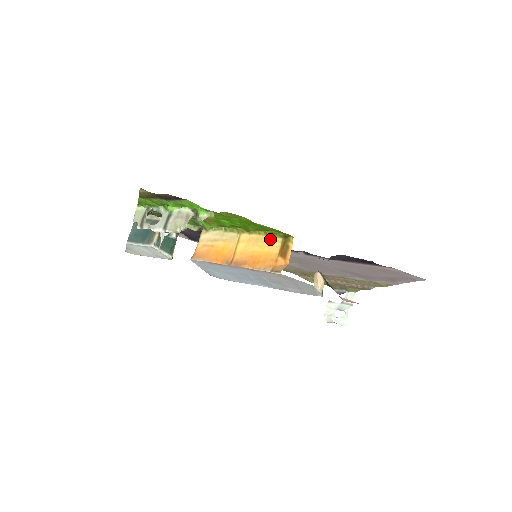
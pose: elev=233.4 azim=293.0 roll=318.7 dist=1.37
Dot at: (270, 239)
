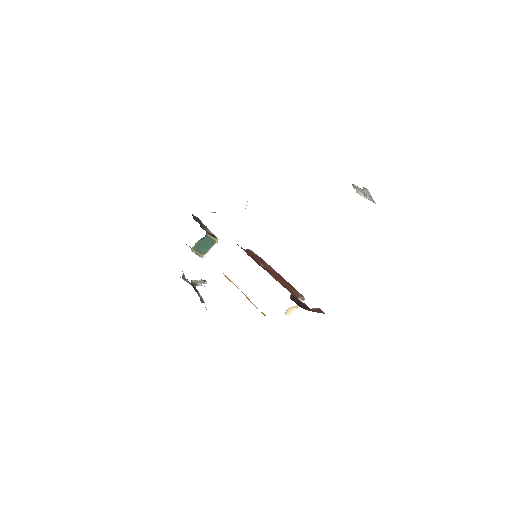
Dot at: occluded
